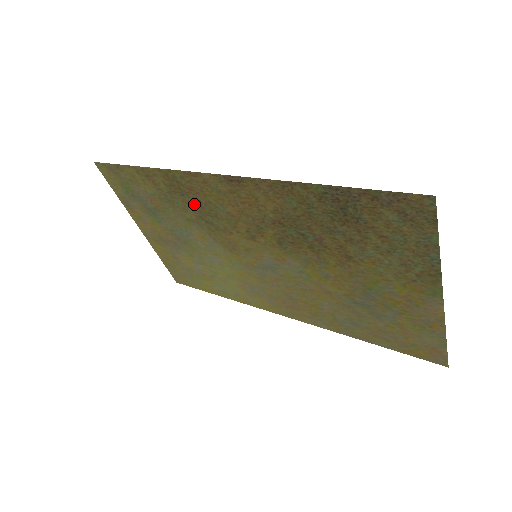
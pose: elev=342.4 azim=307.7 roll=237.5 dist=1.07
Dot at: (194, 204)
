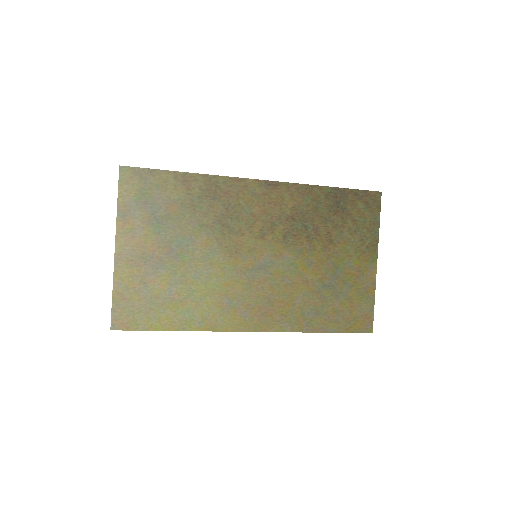
Dot at: (221, 207)
